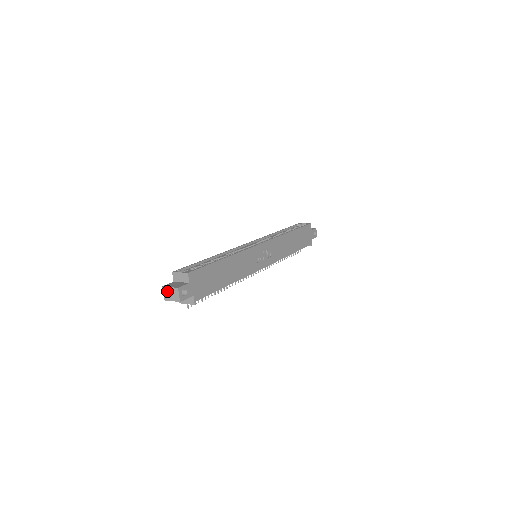
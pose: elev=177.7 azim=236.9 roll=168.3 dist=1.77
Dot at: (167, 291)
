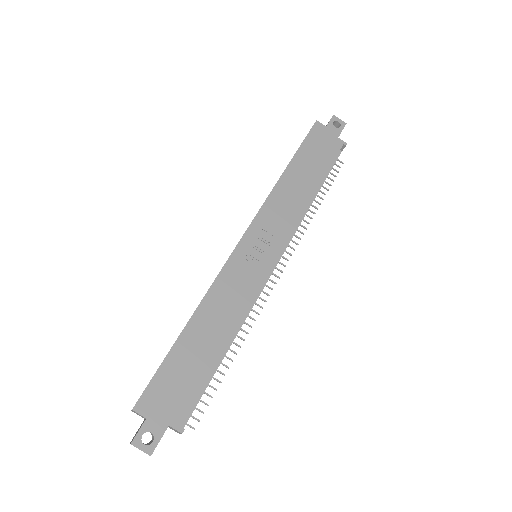
Dot at: occluded
